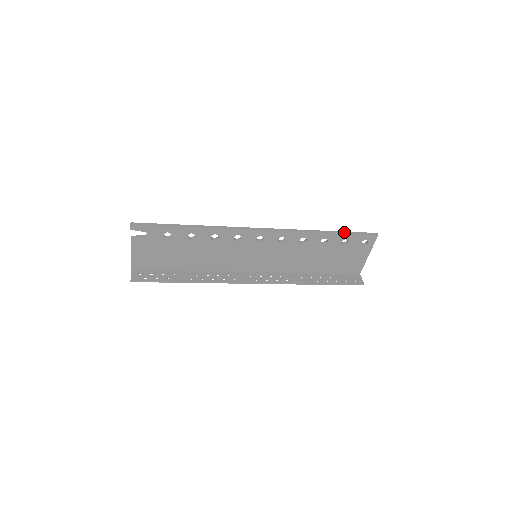
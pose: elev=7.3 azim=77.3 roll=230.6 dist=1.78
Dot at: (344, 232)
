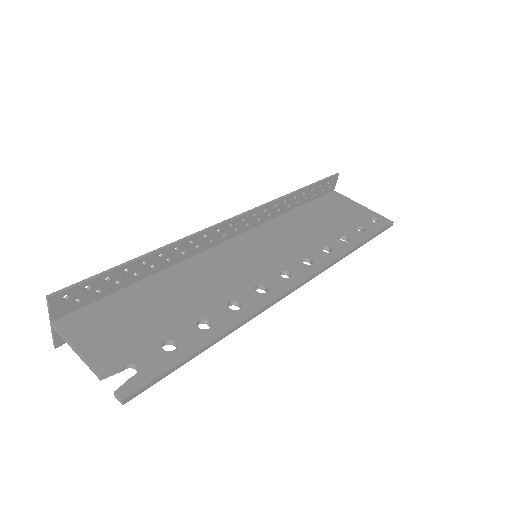
Dot at: (370, 239)
